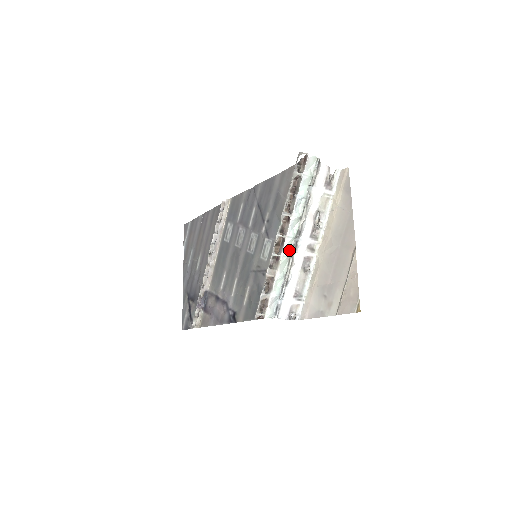
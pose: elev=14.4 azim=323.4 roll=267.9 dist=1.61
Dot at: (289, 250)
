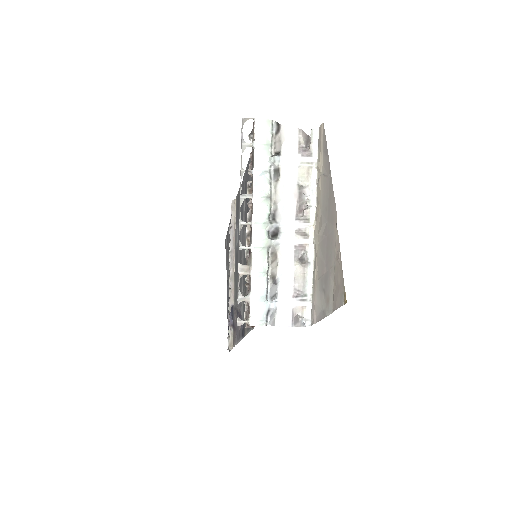
Dot at: (265, 239)
